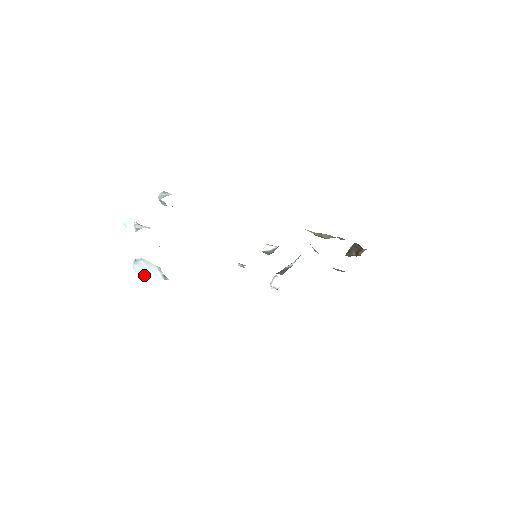
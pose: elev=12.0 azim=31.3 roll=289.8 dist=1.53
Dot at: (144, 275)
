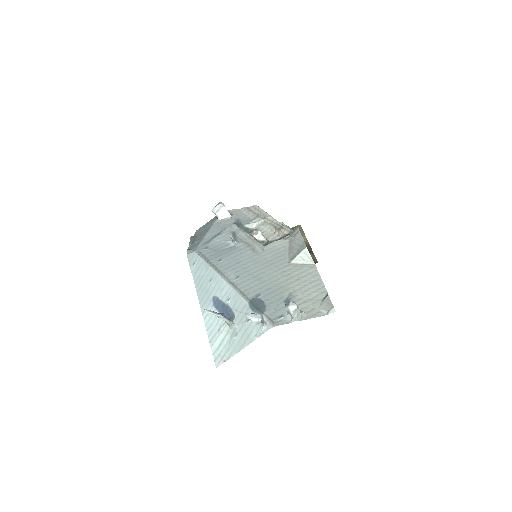
Dot at: occluded
